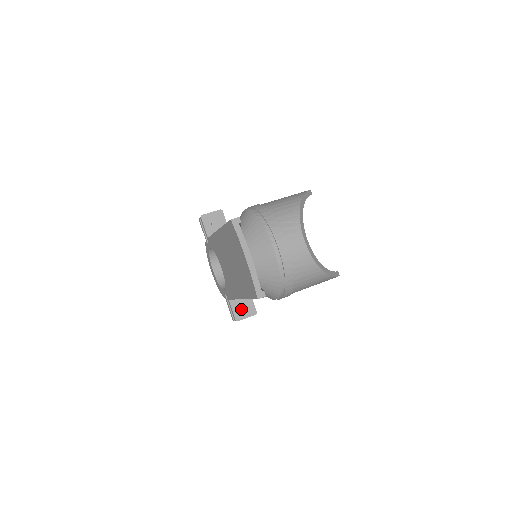
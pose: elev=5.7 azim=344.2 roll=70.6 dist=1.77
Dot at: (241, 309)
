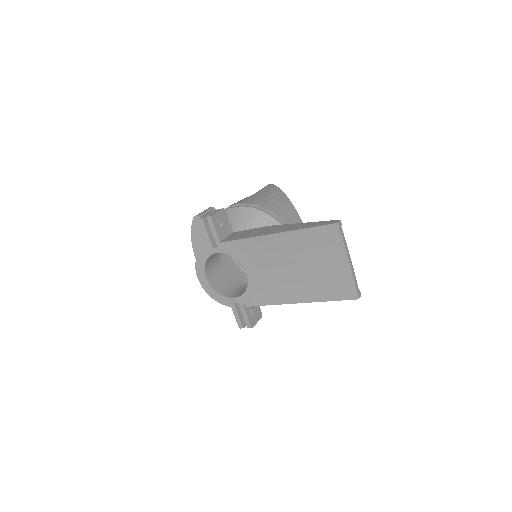
Dot at: (254, 314)
